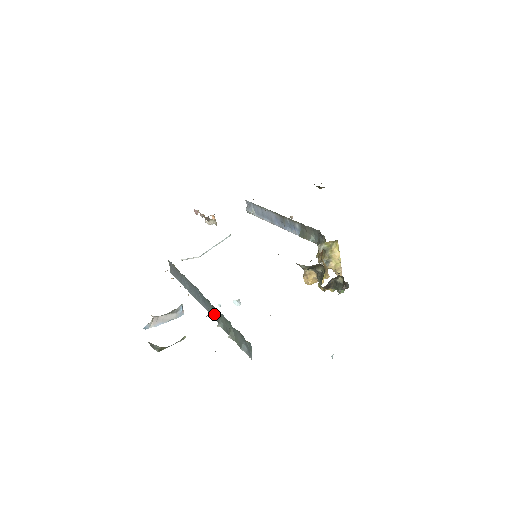
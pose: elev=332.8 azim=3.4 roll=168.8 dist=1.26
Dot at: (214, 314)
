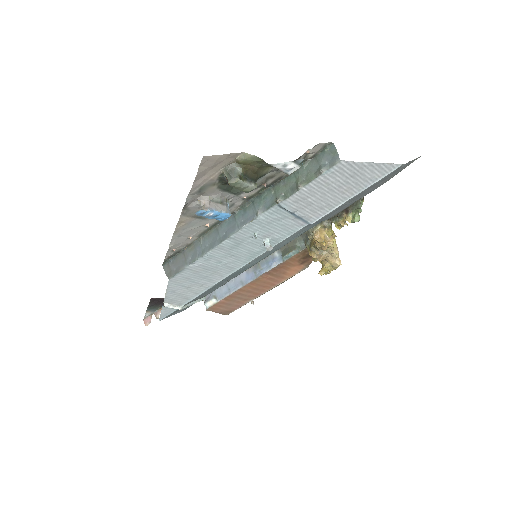
Dot at: (265, 205)
